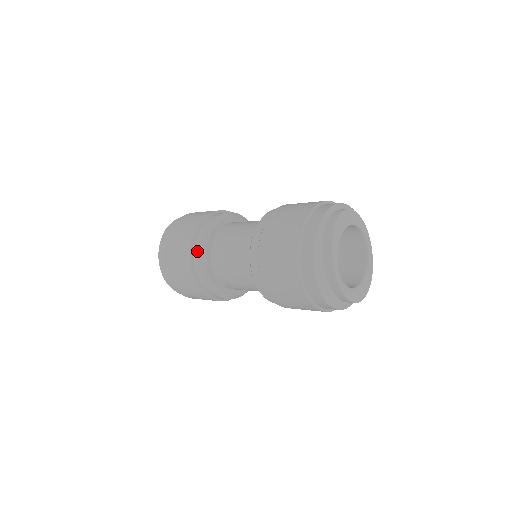
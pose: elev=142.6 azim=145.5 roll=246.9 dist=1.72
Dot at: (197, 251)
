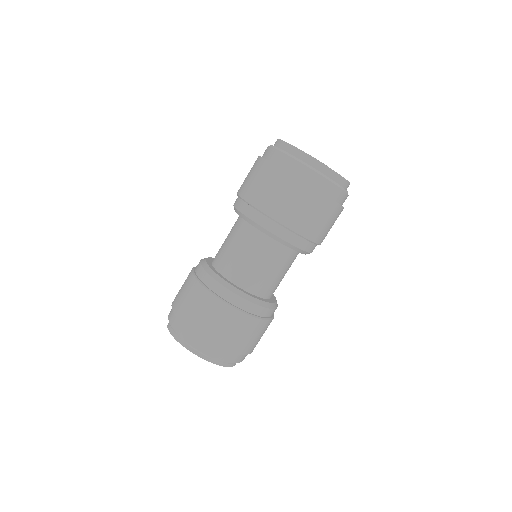
Dot at: (210, 281)
